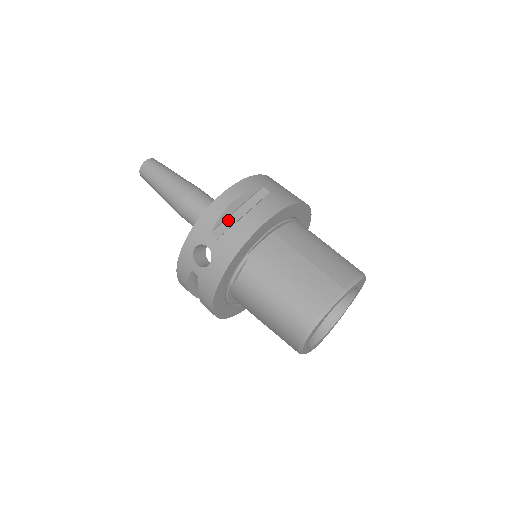
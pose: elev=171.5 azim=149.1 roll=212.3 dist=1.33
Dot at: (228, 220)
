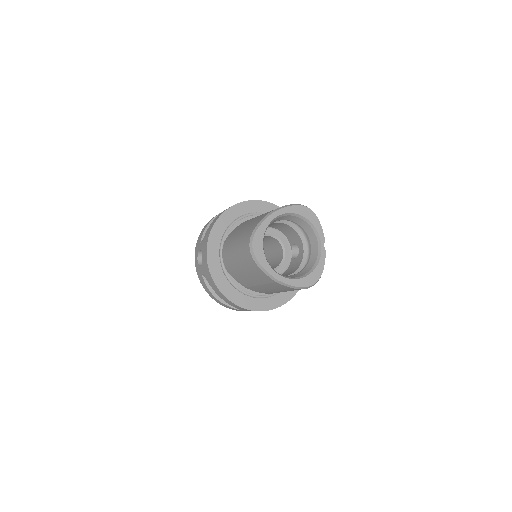
Dot at: occluded
